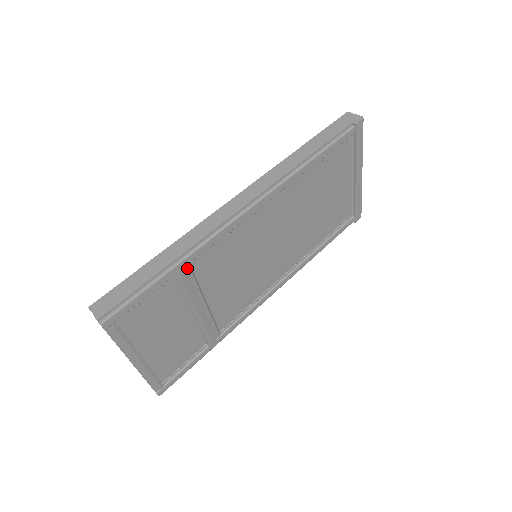
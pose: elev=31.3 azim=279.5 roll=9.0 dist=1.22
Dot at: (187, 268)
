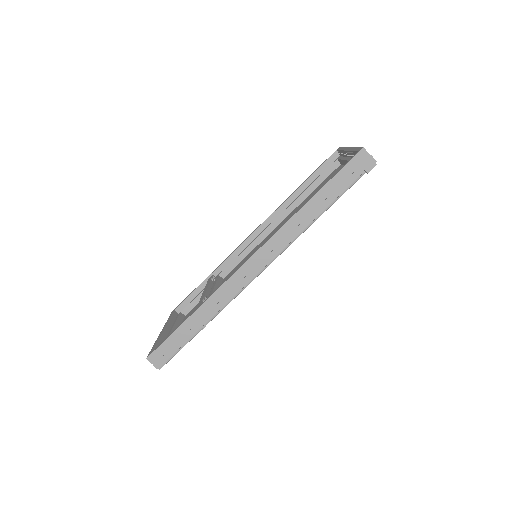
Dot at: occluded
